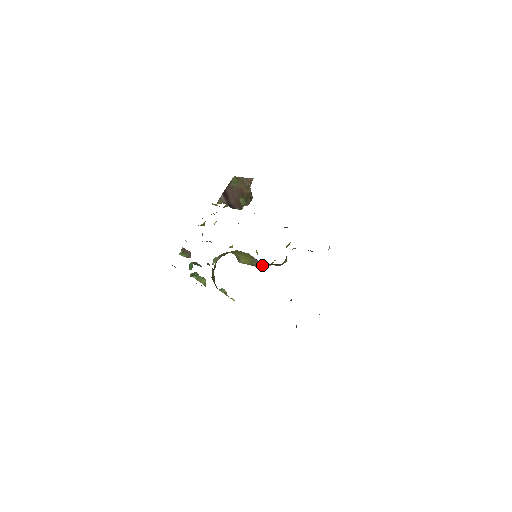
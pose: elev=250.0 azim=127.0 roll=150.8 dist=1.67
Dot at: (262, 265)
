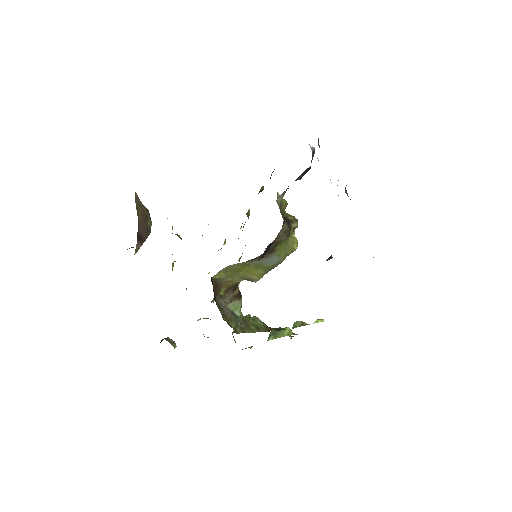
Dot at: (277, 257)
